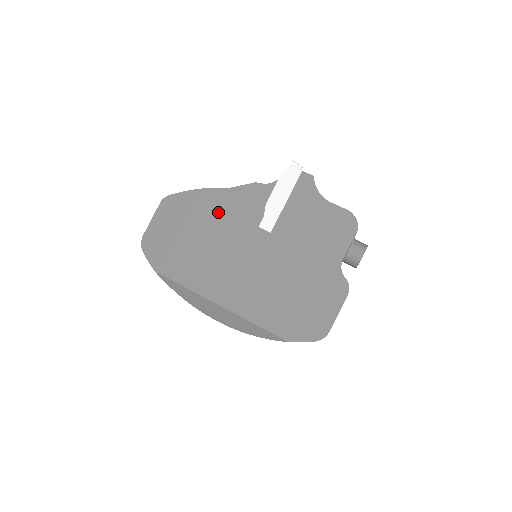
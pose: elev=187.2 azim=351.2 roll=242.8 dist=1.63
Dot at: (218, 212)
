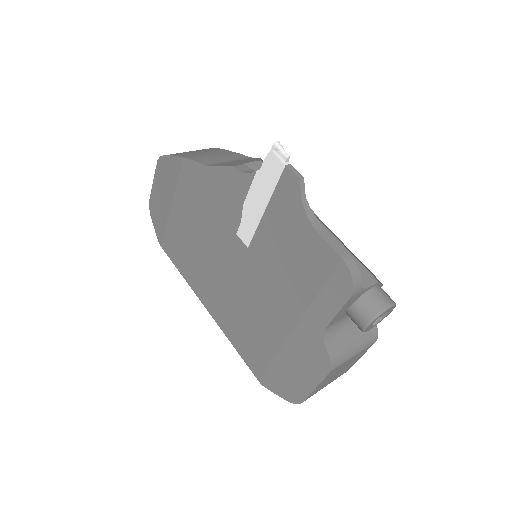
Dot at: (200, 197)
